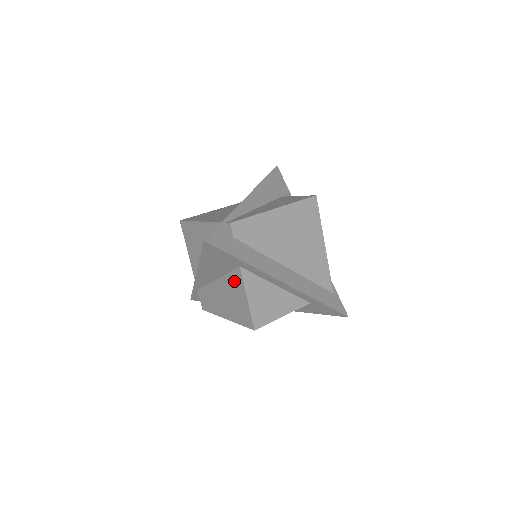
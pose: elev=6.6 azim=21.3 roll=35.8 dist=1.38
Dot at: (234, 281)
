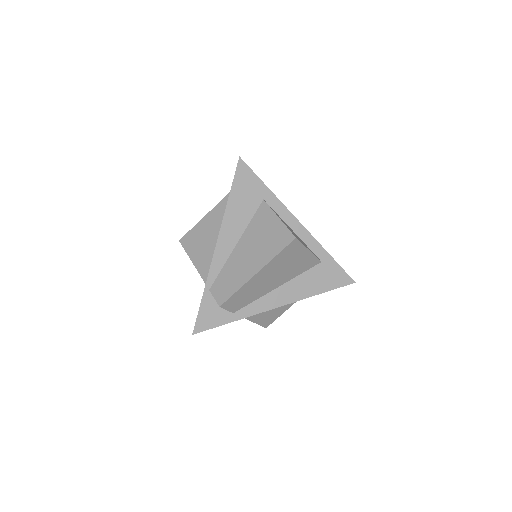
Dot at: (260, 219)
